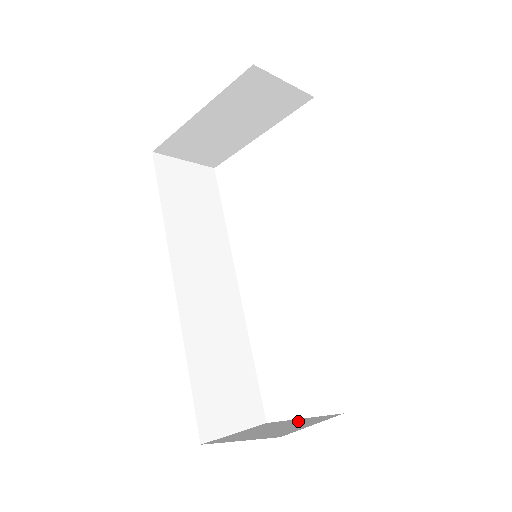
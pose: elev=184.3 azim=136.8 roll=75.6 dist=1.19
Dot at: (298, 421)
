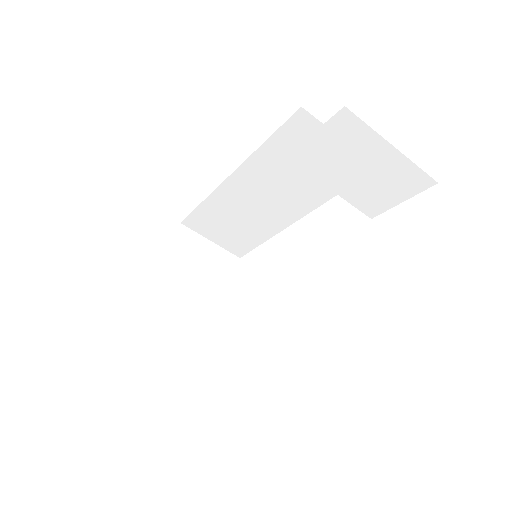
Dot at: occluded
